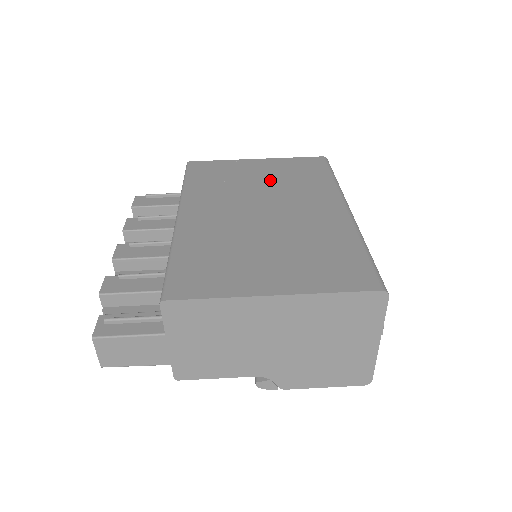
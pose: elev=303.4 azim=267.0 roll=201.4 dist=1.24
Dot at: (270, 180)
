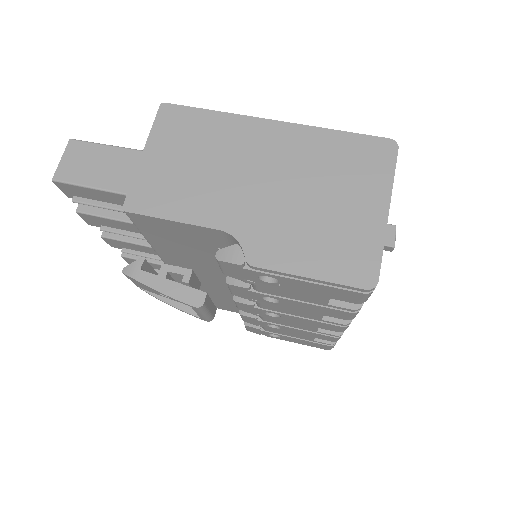
Dot at: occluded
